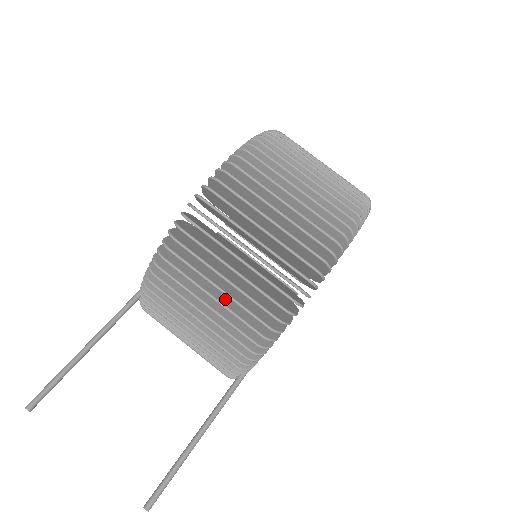
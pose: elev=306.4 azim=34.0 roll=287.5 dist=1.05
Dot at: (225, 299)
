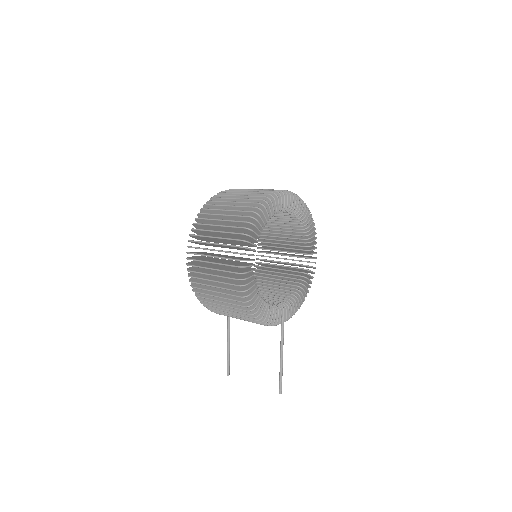
Dot at: occluded
